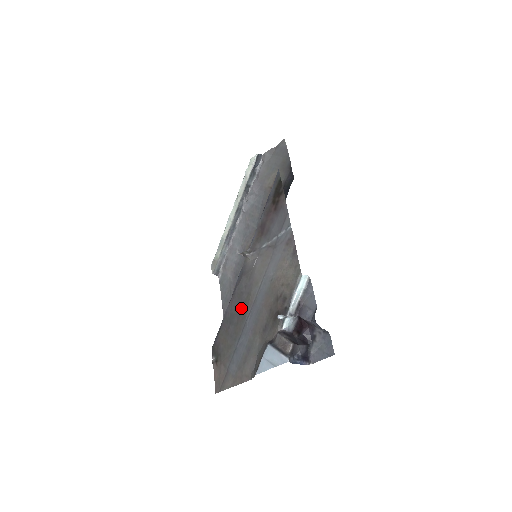
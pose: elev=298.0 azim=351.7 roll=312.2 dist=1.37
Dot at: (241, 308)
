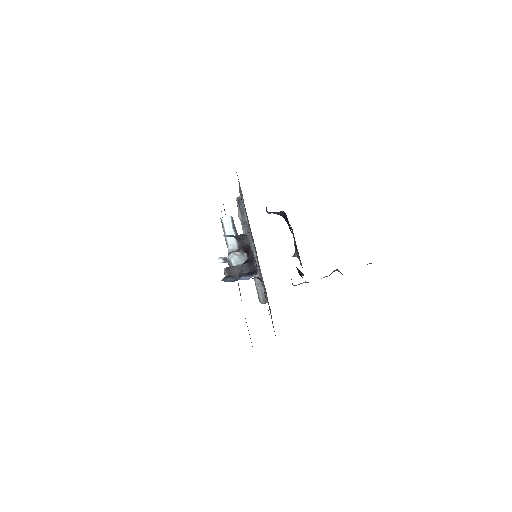
Dot at: occluded
